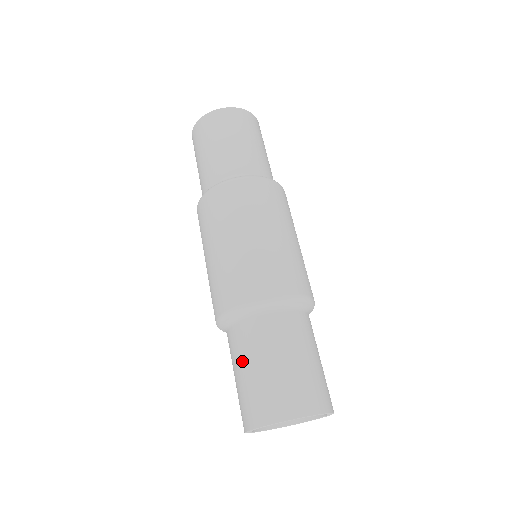
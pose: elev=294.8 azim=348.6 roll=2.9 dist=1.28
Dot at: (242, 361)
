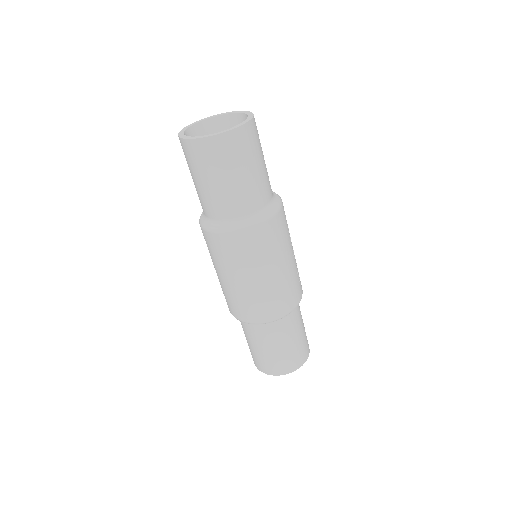
Dot at: (253, 343)
